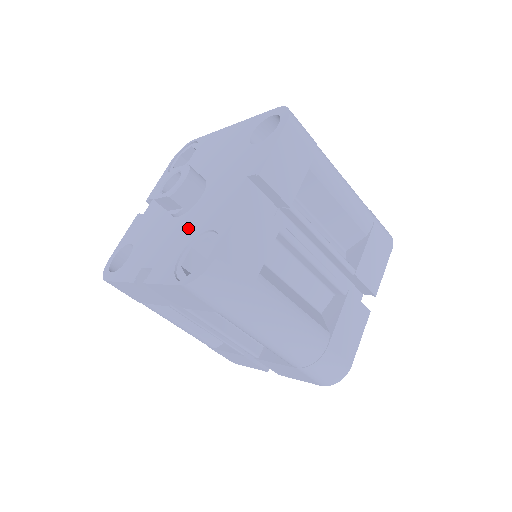
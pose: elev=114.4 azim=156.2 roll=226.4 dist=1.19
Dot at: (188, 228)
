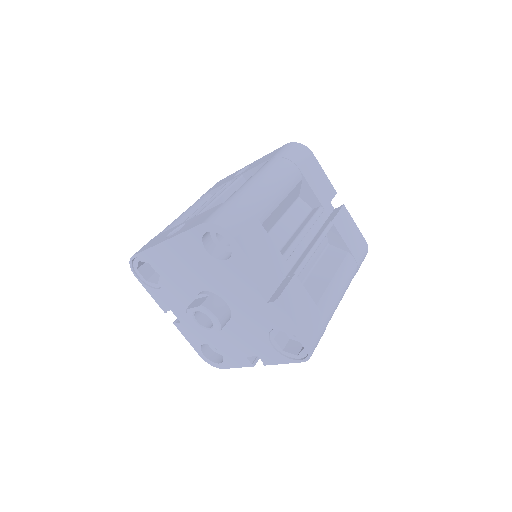
Dot at: (252, 329)
